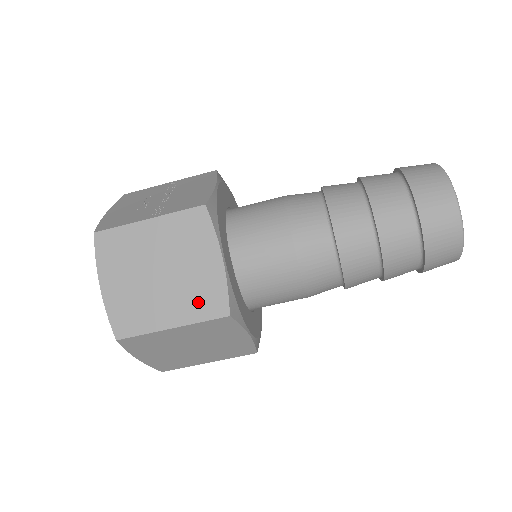
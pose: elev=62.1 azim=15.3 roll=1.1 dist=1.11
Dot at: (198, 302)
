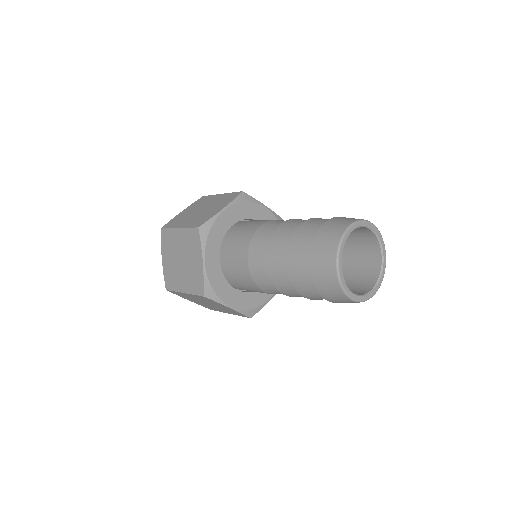
Dot at: (197, 221)
